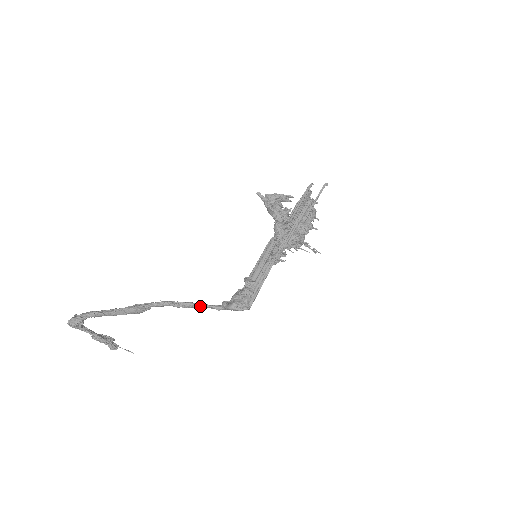
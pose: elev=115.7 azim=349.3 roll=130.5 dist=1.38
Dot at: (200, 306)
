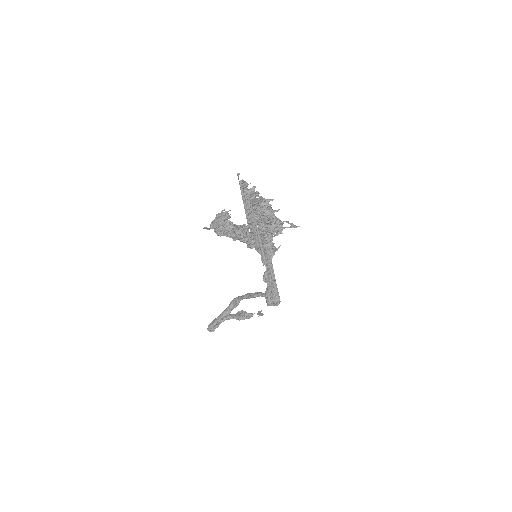
Dot at: (259, 296)
